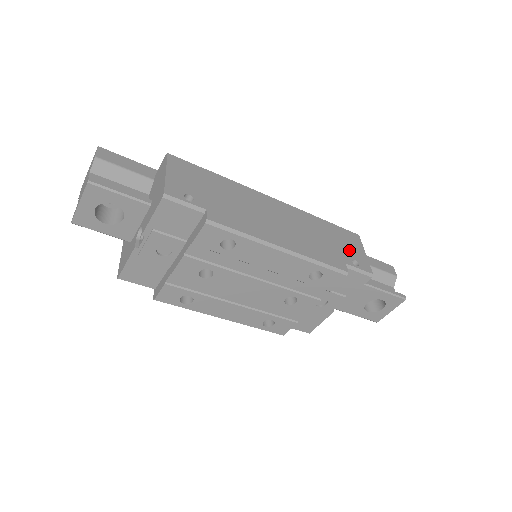
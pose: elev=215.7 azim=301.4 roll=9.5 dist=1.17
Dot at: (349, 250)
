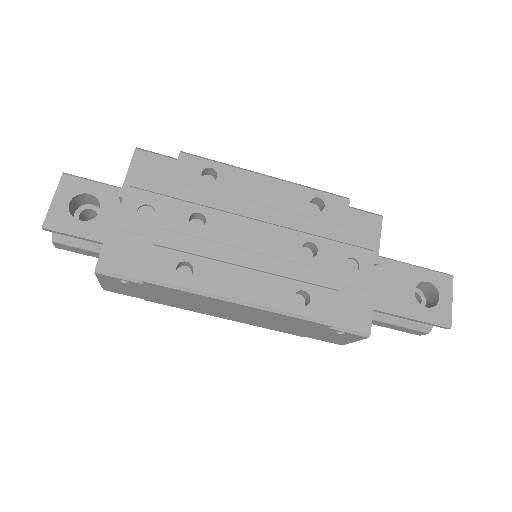
Dot at: occluded
